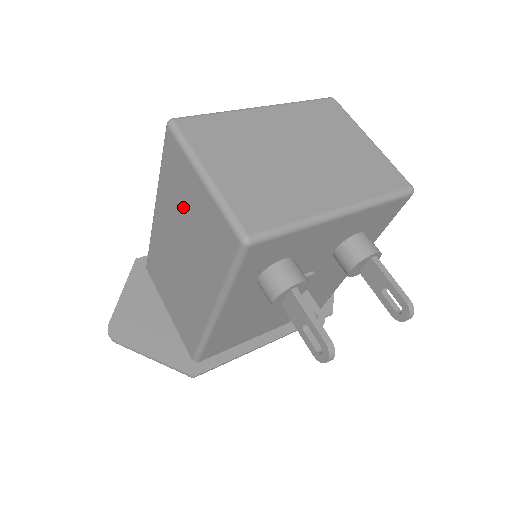
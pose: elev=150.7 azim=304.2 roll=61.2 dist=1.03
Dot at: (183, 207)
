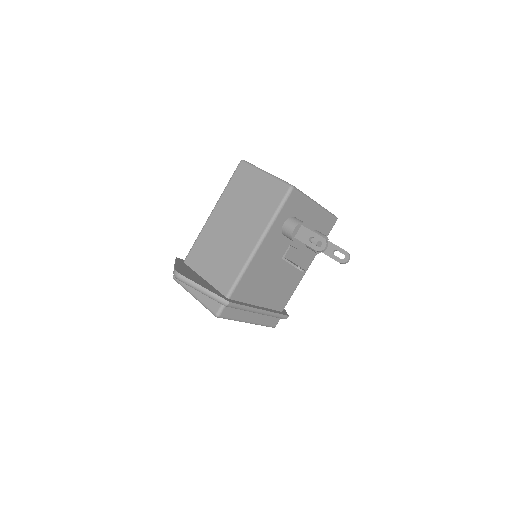
Dot at: (244, 195)
